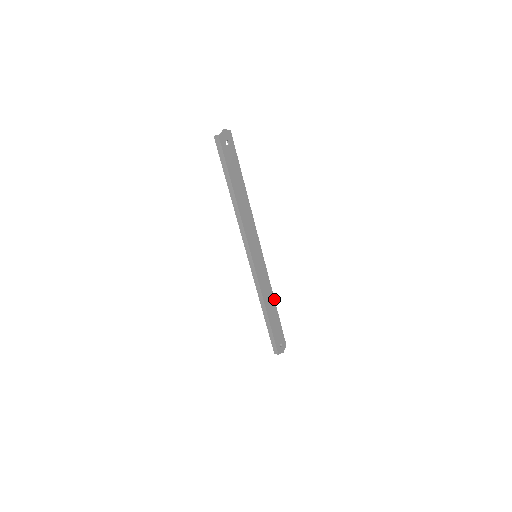
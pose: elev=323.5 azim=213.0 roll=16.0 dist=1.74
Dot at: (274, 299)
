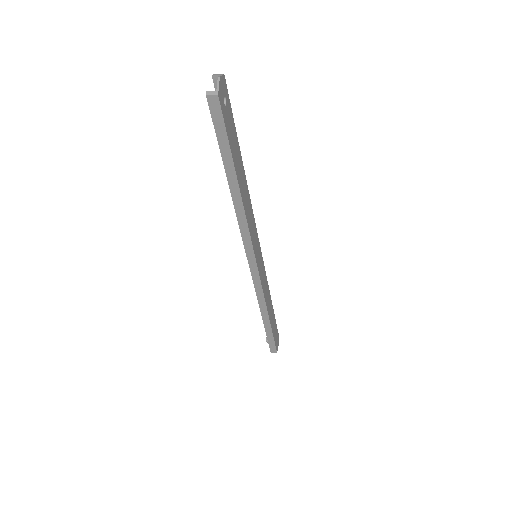
Dot at: (270, 295)
